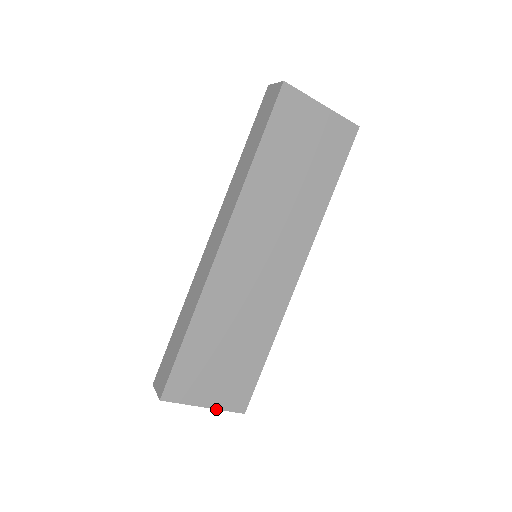
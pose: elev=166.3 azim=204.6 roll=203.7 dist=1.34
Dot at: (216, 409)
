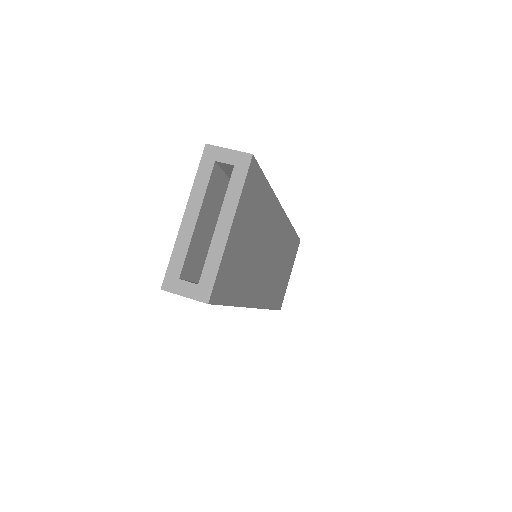
Dot at: occluded
